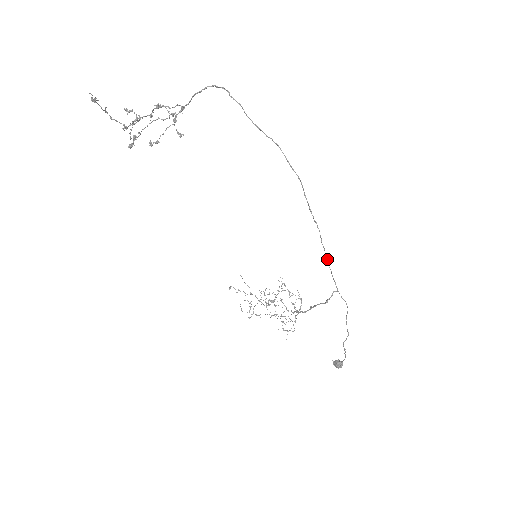
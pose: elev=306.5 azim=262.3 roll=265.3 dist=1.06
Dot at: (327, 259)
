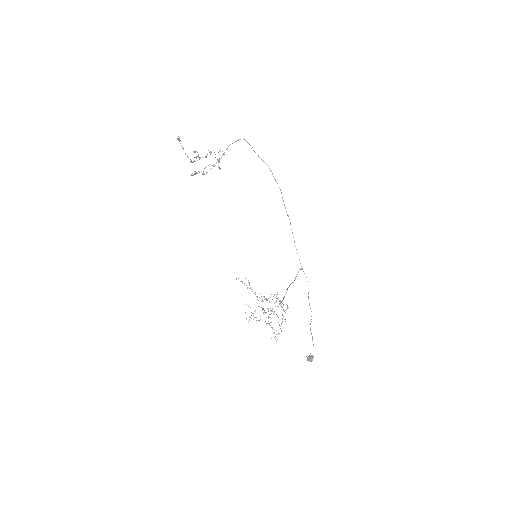
Dot at: (294, 241)
